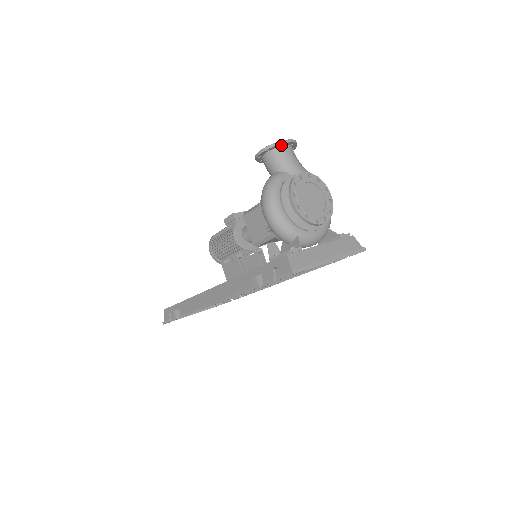
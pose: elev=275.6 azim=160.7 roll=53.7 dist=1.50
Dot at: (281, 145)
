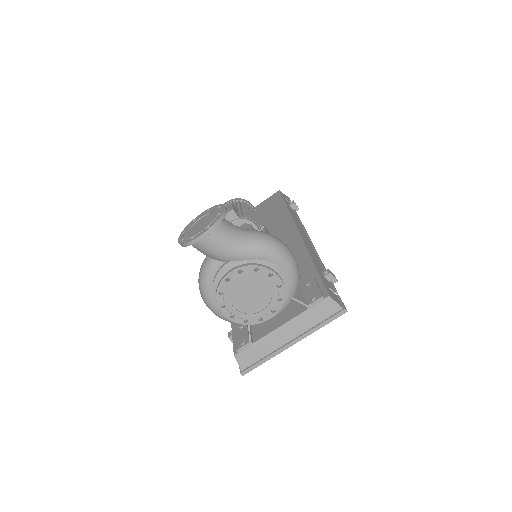
Dot at: (196, 239)
